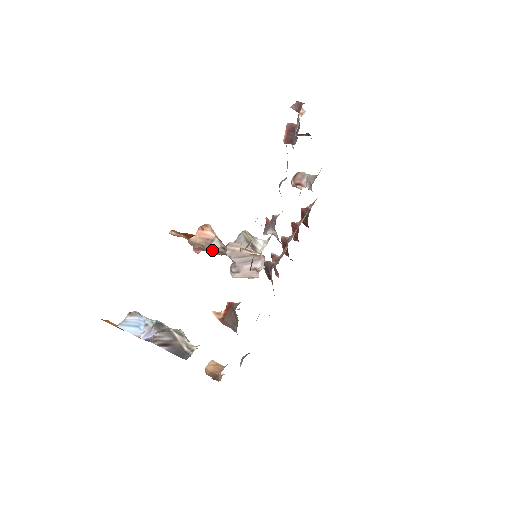
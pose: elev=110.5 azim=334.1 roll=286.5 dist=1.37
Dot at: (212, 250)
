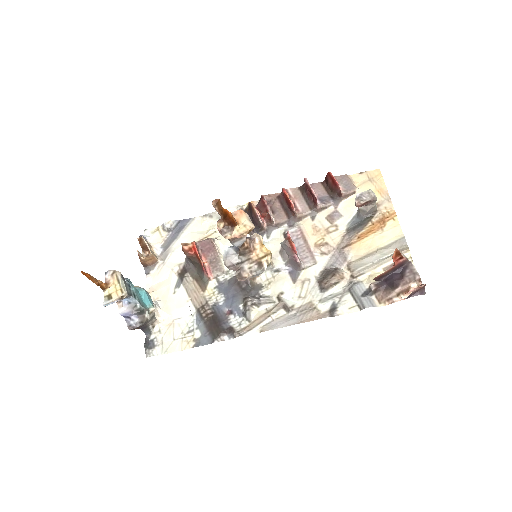
Dot at: (232, 241)
